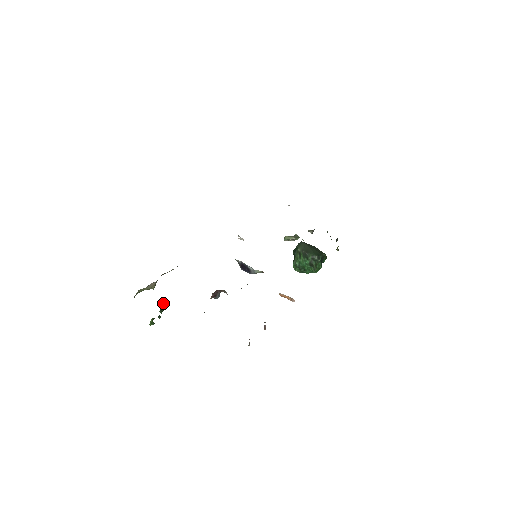
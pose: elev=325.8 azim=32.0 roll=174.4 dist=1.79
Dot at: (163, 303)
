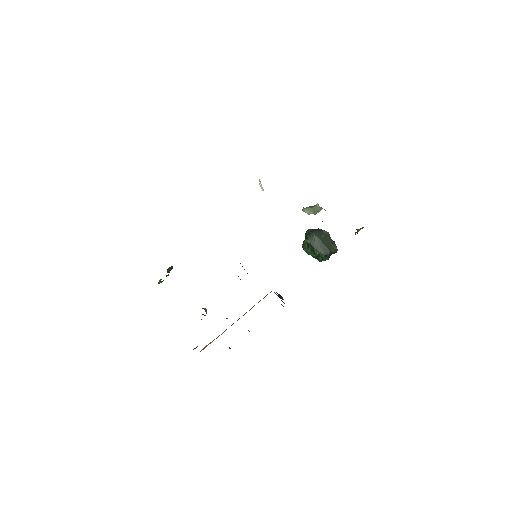
Dot at: (170, 267)
